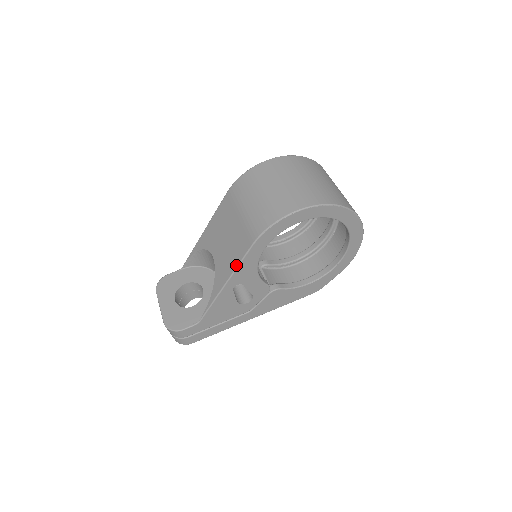
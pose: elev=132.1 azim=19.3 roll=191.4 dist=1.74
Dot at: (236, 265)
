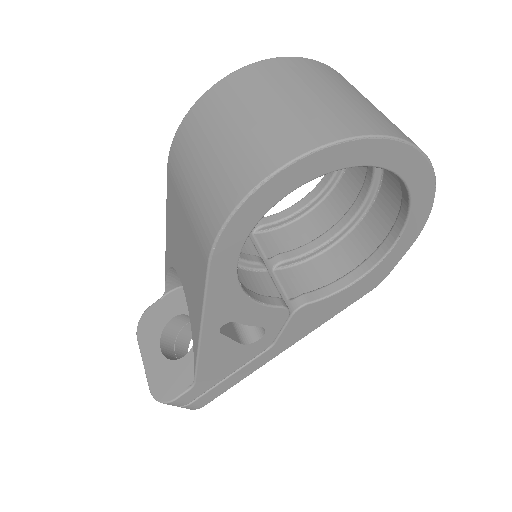
Dot at: (201, 301)
